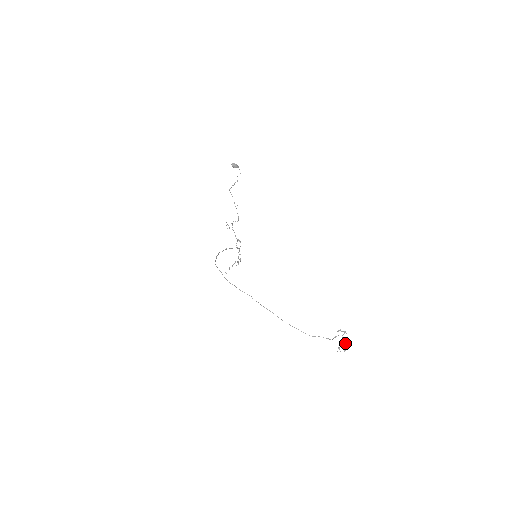
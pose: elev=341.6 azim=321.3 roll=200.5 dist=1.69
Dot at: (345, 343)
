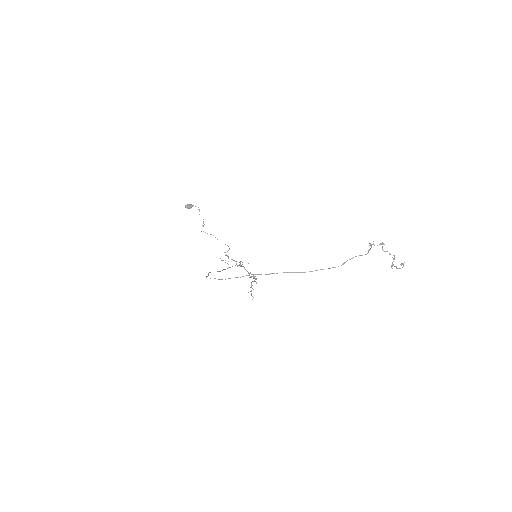
Dot at: (394, 256)
